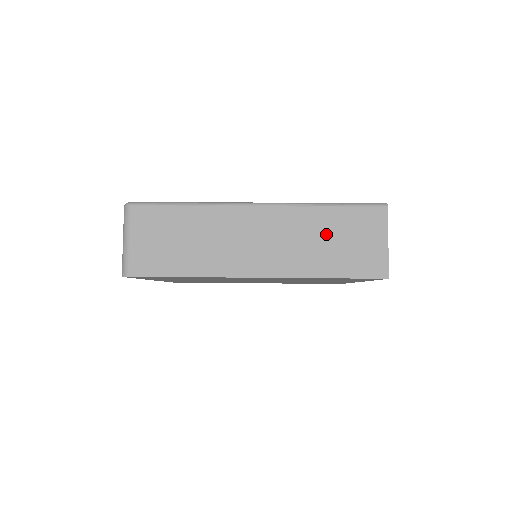
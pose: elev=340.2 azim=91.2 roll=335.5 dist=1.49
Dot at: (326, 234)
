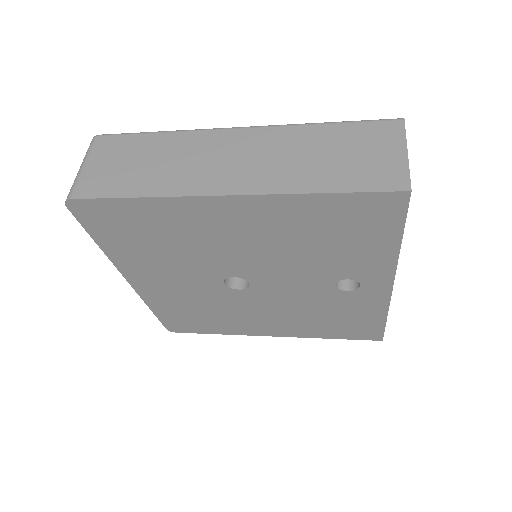
Dot at: (322, 149)
